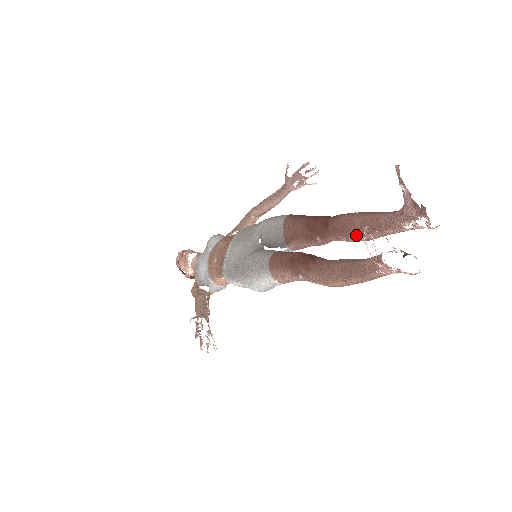
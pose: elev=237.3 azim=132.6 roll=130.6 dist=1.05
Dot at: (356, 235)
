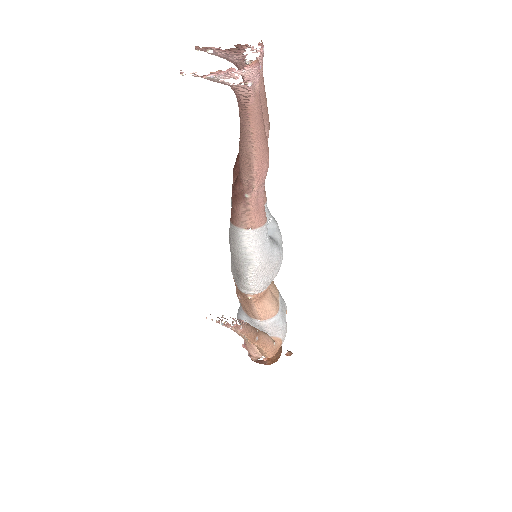
Dot at: occluded
